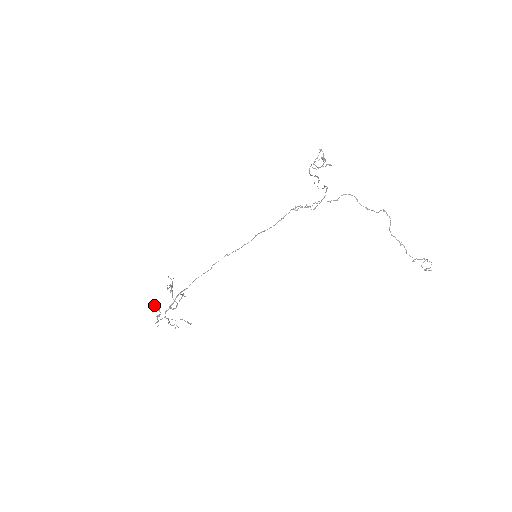
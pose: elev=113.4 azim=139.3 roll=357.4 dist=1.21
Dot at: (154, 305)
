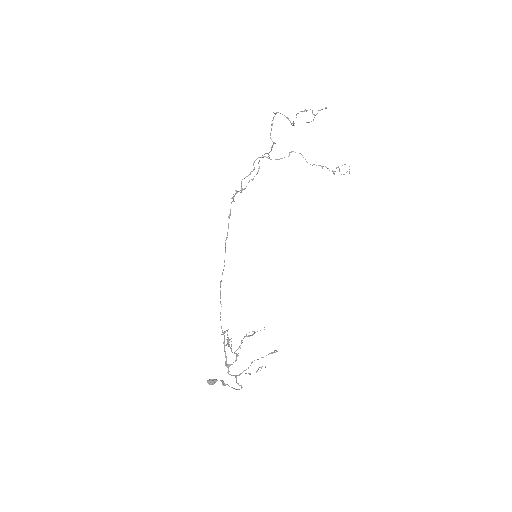
Dot at: (209, 380)
